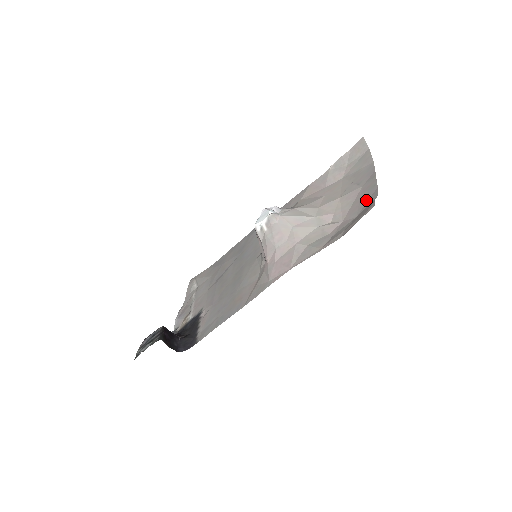
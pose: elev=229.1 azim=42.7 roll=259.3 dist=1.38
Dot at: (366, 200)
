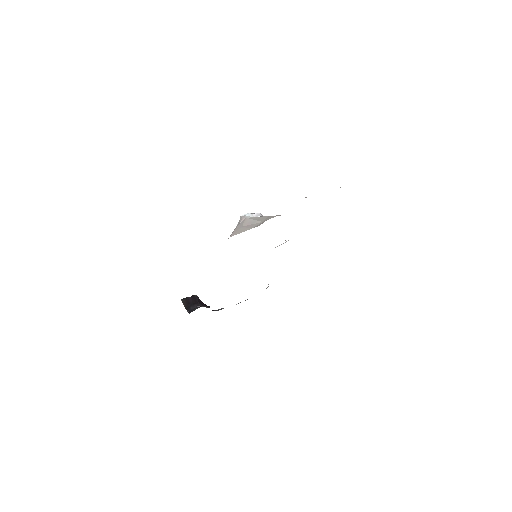
Dot at: occluded
